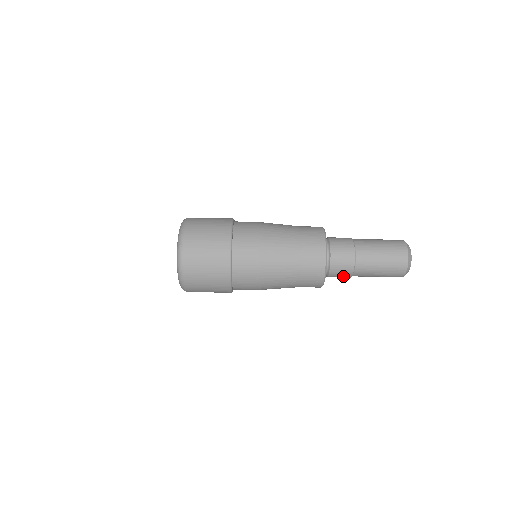
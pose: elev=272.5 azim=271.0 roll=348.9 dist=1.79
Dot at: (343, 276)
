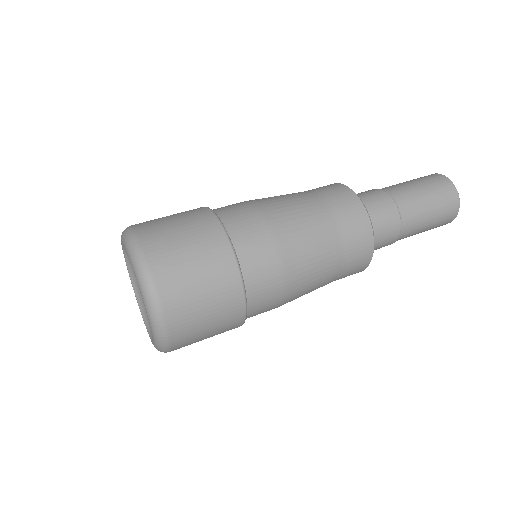
Dot at: occluded
